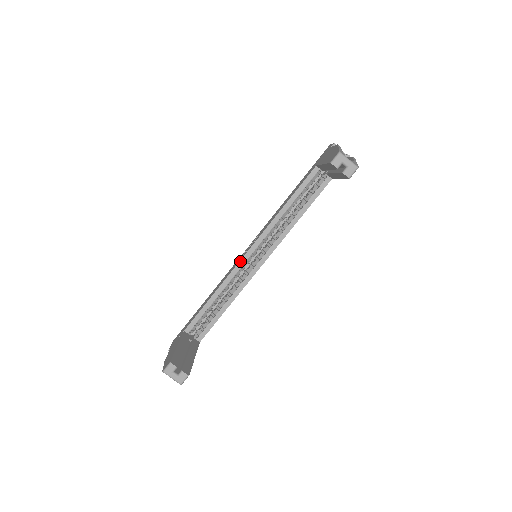
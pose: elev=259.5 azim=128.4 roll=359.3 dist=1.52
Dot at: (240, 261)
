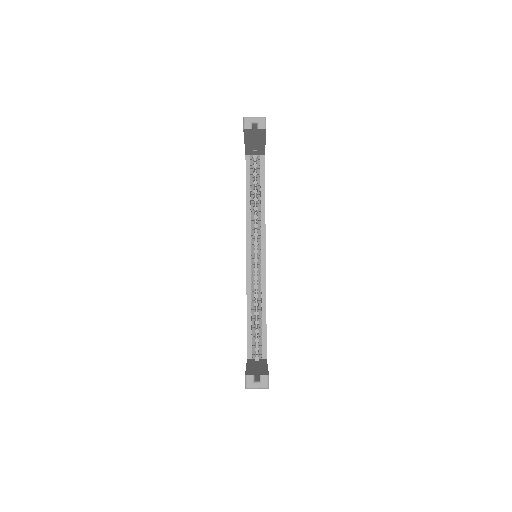
Dot at: (246, 269)
